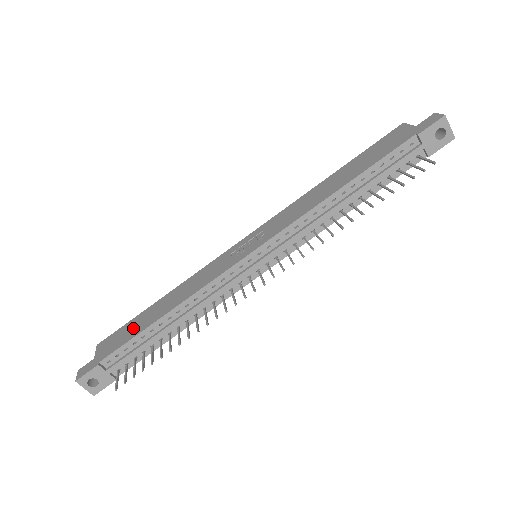
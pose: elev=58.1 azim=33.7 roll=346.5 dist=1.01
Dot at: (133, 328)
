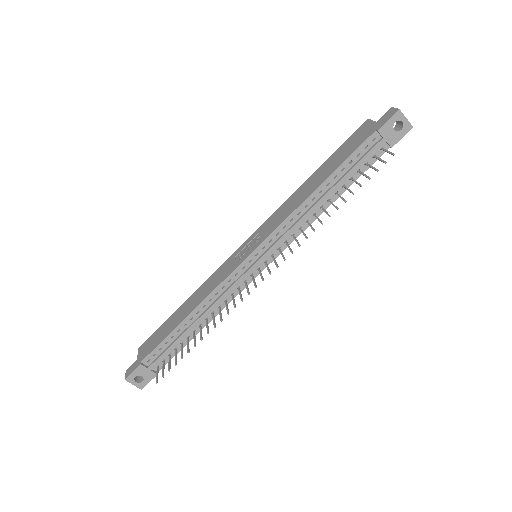
Dot at: (164, 330)
